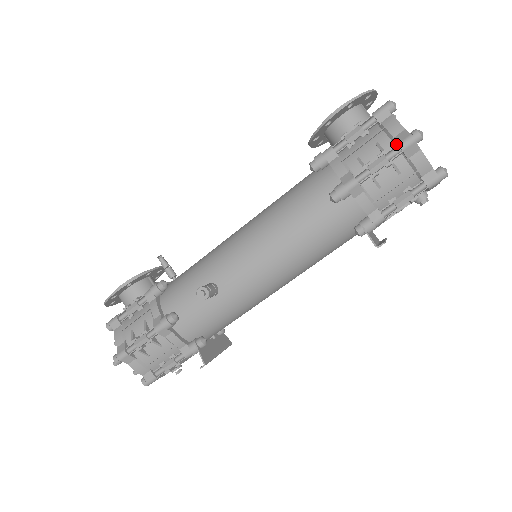
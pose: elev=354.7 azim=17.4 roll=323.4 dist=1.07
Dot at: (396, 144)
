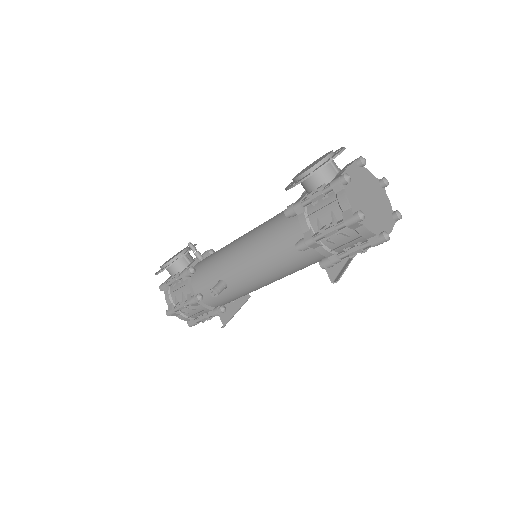
Dot at: (345, 217)
